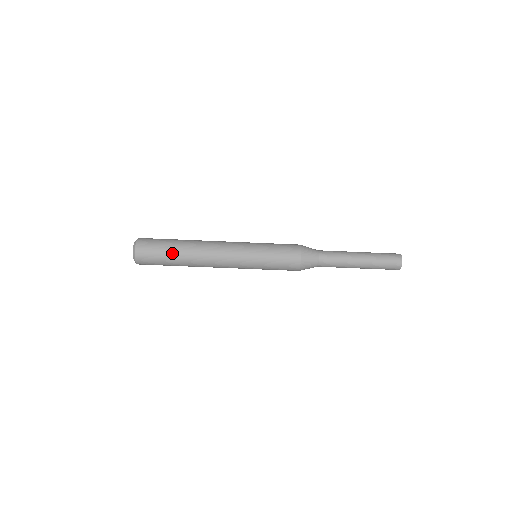
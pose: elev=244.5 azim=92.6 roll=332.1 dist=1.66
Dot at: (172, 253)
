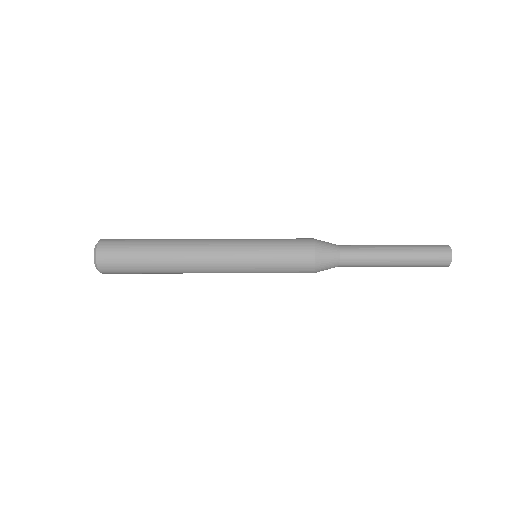
Dot at: (148, 273)
